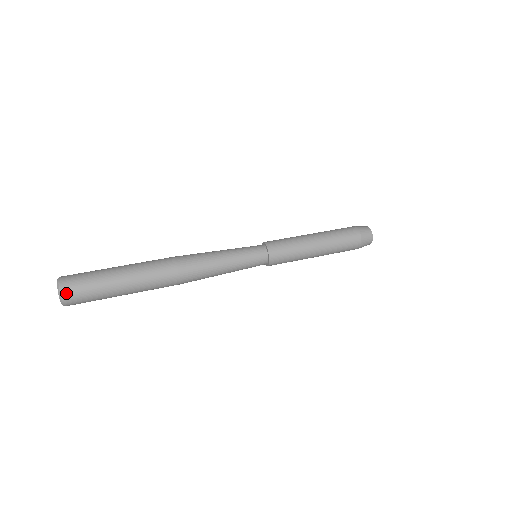
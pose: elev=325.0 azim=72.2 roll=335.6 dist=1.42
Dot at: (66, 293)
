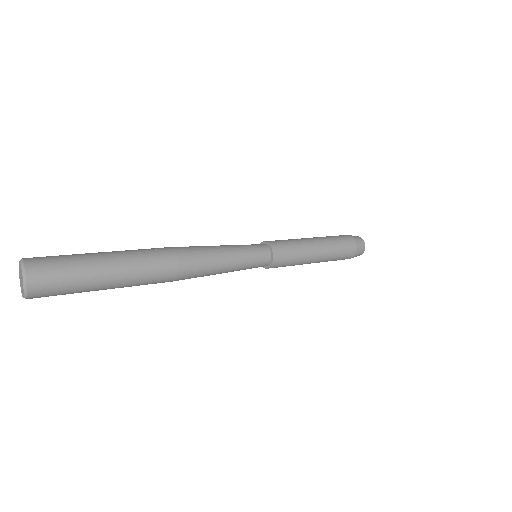
Dot at: (35, 282)
